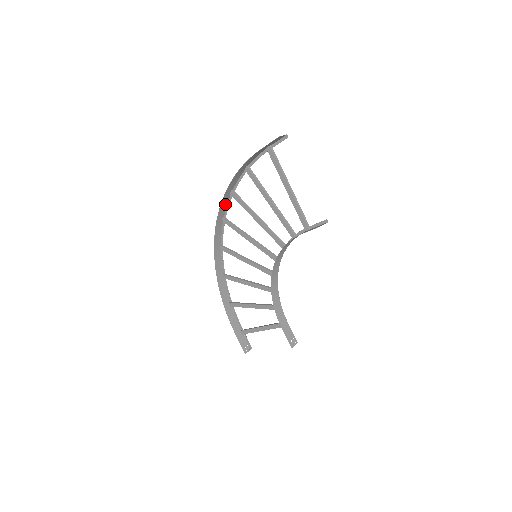
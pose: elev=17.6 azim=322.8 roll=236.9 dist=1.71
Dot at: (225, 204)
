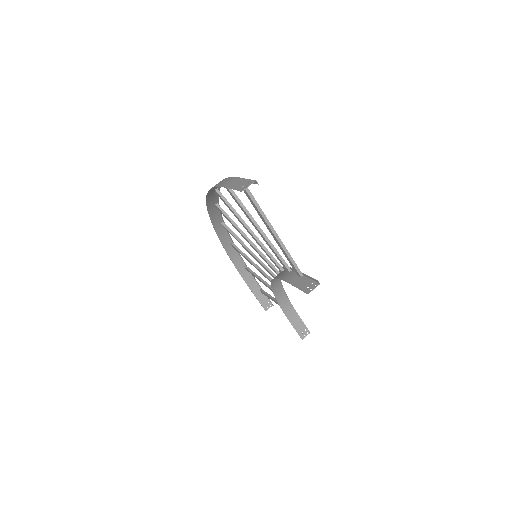
Dot at: (213, 197)
